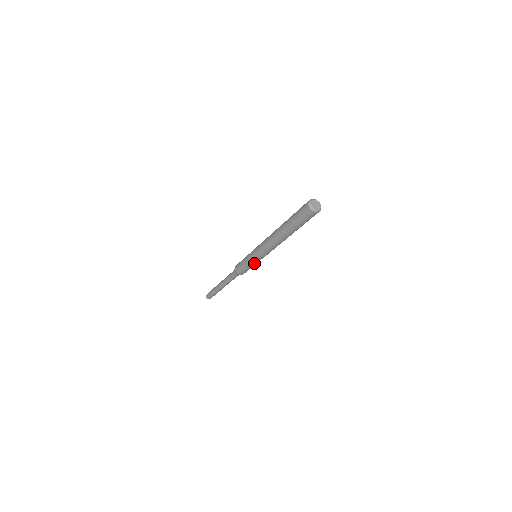
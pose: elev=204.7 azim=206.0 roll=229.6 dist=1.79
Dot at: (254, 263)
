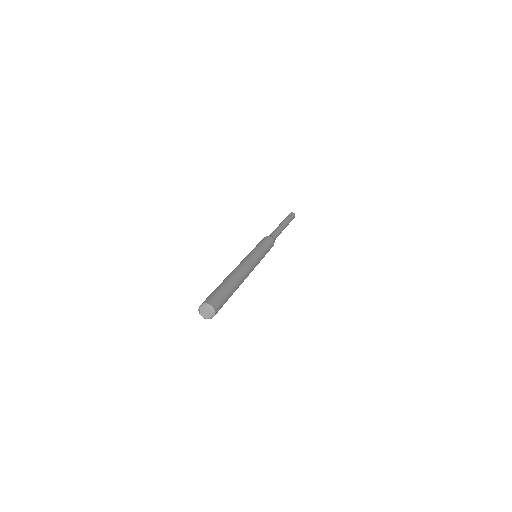
Dot at: occluded
